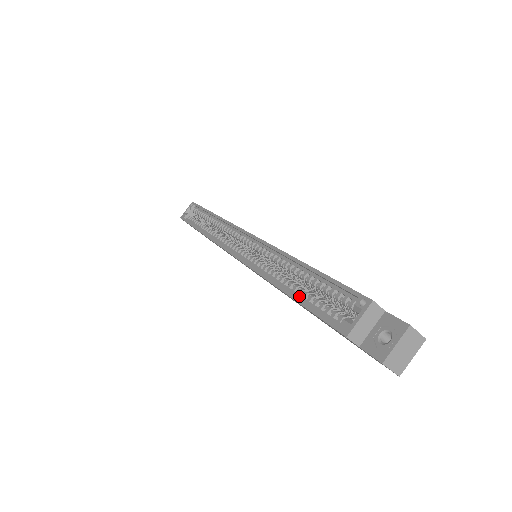
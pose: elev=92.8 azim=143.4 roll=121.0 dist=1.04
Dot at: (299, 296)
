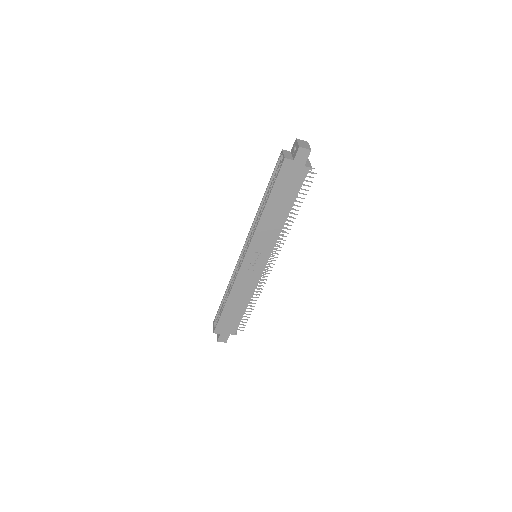
Dot at: (270, 195)
